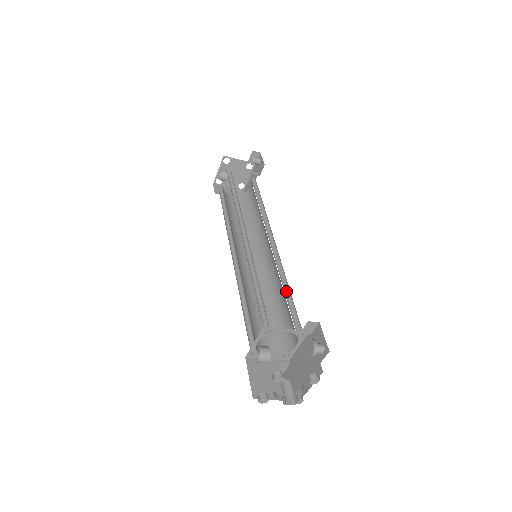
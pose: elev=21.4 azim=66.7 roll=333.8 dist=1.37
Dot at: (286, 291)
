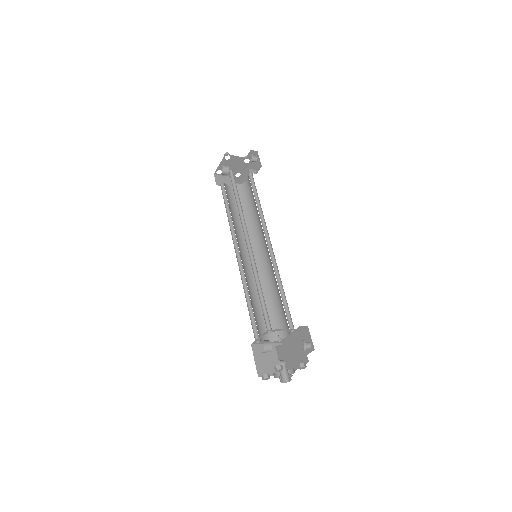
Dot at: (281, 292)
